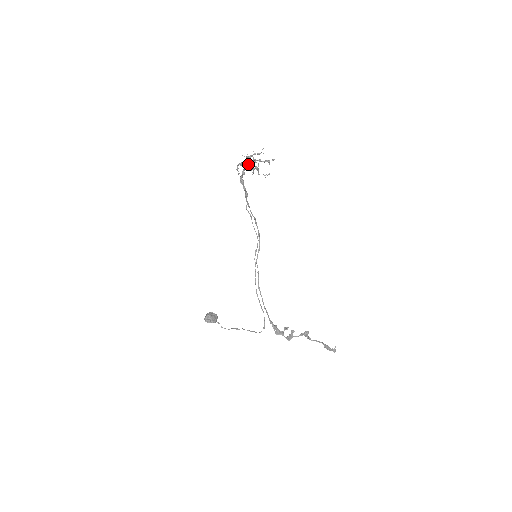
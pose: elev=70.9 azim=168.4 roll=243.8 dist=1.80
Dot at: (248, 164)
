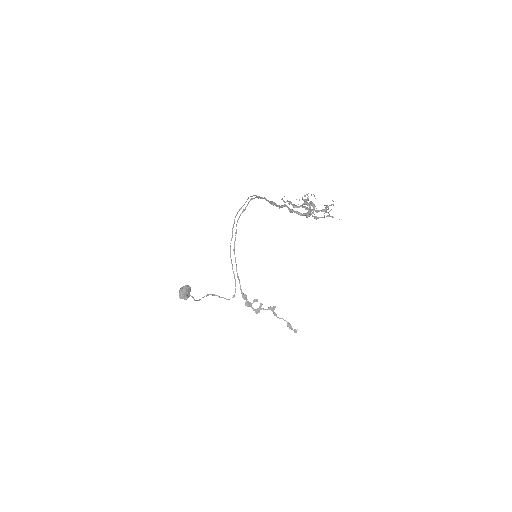
Dot at: (307, 216)
